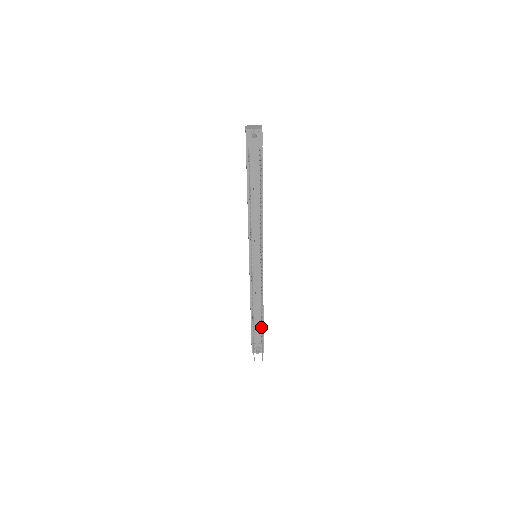
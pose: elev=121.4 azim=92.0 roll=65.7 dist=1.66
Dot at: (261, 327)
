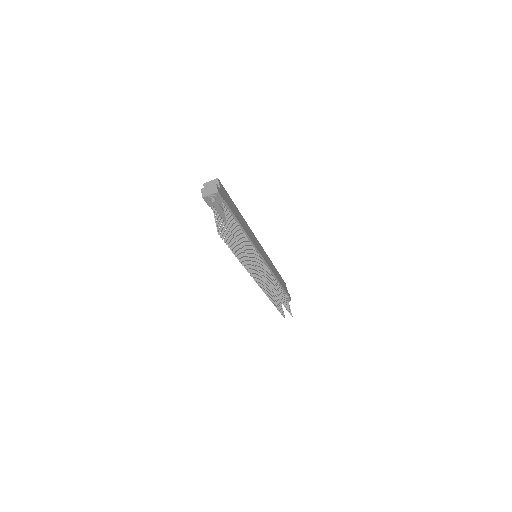
Dot at: occluded
